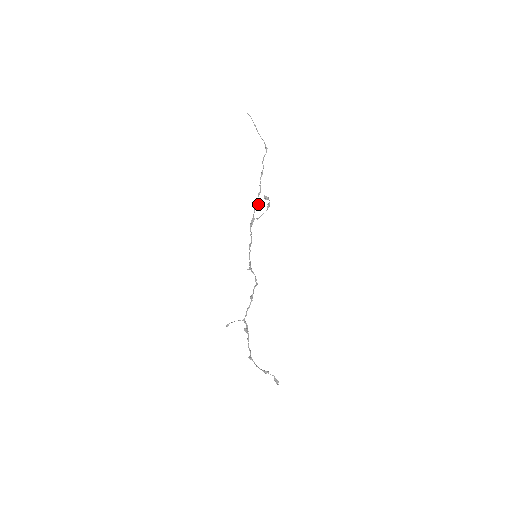
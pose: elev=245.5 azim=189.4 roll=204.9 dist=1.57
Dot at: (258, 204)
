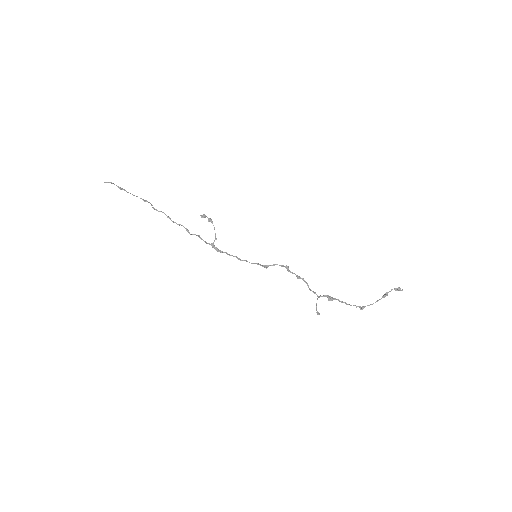
Dot at: (198, 235)
